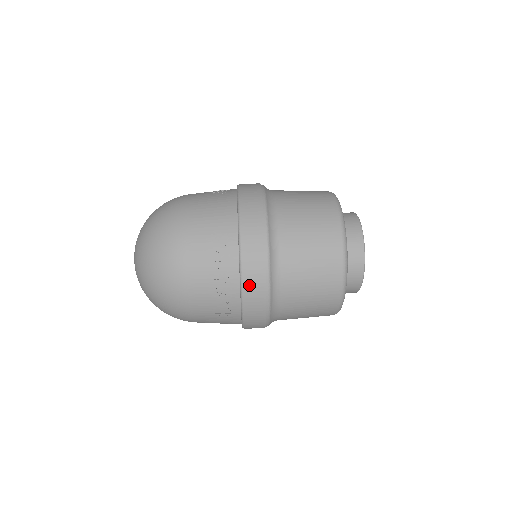
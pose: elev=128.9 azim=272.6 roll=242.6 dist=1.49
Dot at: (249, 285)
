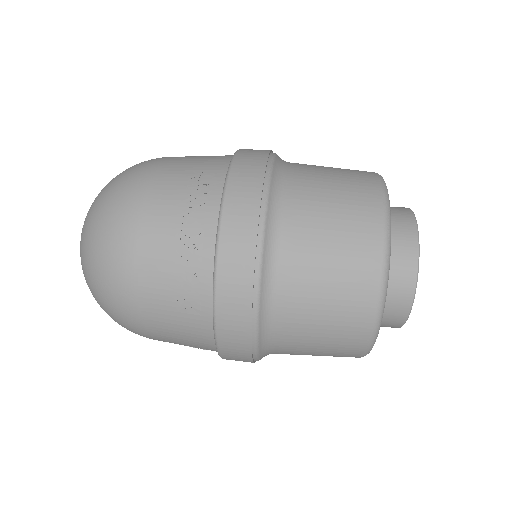
Dot at: (230, 239)
